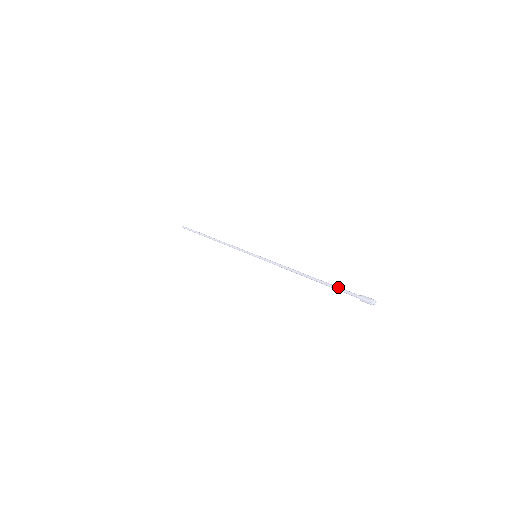
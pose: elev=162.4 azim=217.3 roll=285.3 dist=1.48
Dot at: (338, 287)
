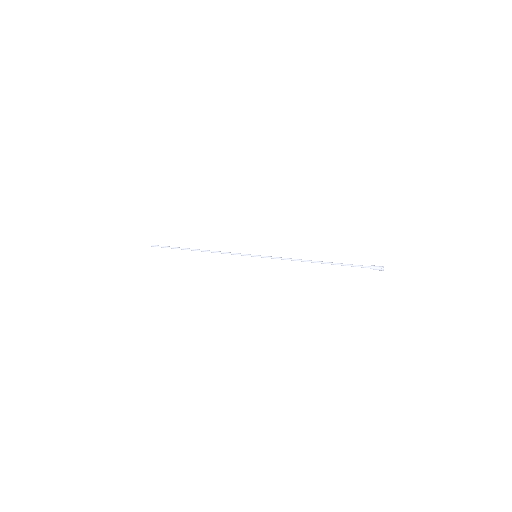
Dot at: (349, 265)
